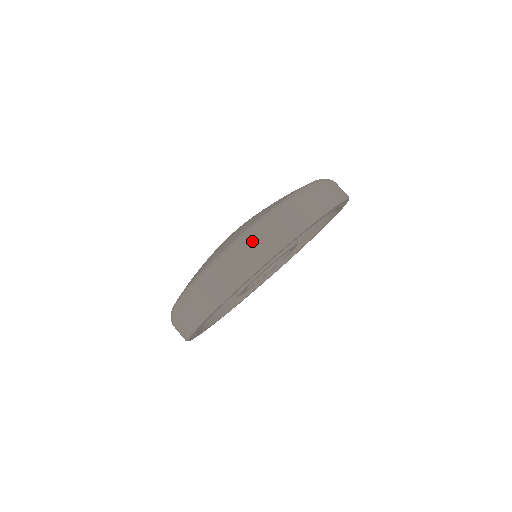
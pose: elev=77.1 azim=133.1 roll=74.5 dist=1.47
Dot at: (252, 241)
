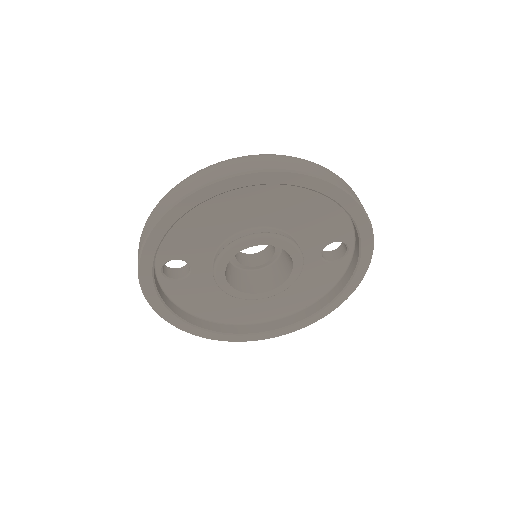
Dot at: (284, 156)
